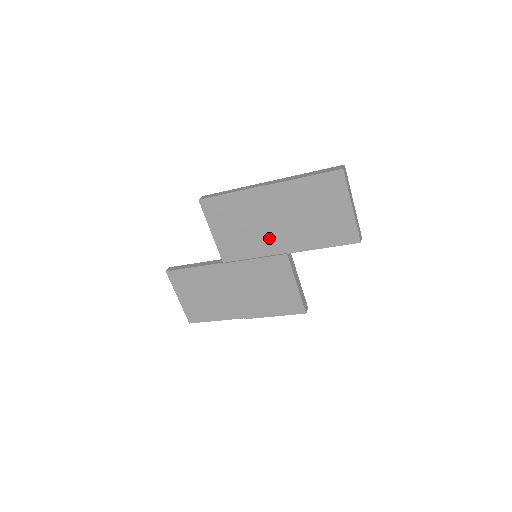
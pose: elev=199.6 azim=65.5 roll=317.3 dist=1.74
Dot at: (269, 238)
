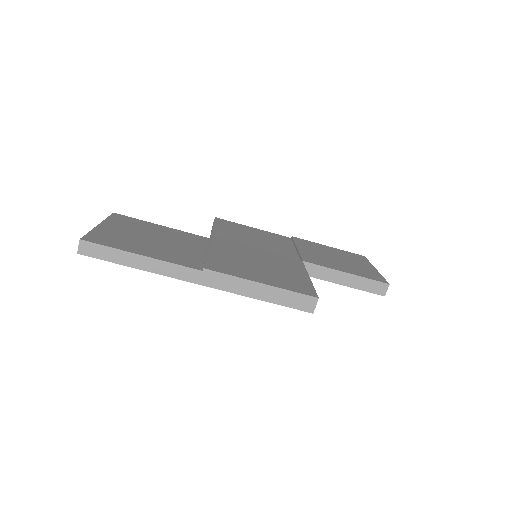
Dot at: (282, 251)
